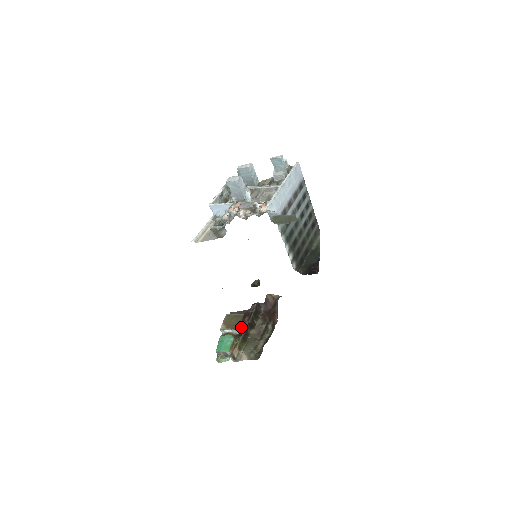
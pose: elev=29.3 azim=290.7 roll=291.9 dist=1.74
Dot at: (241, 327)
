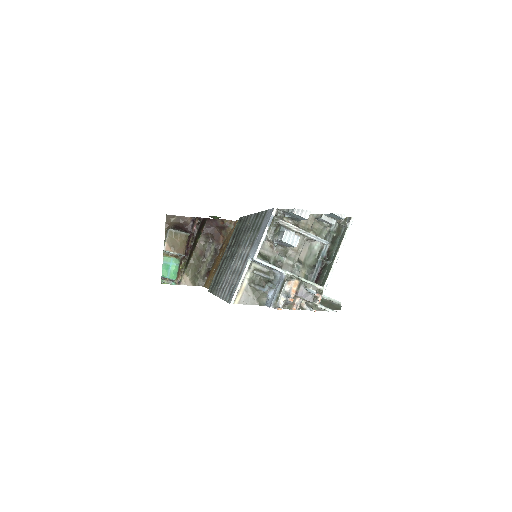
Dot at: (186, 249)
